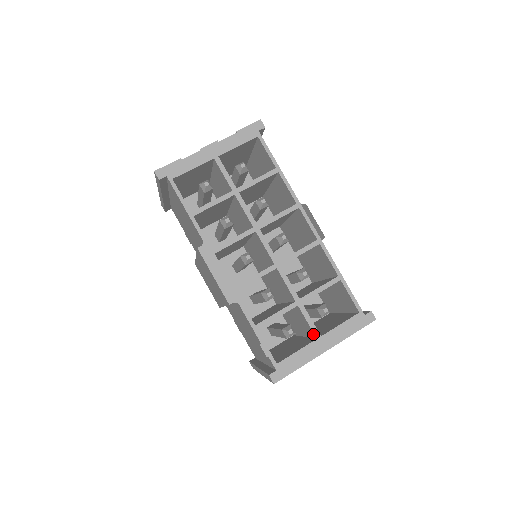
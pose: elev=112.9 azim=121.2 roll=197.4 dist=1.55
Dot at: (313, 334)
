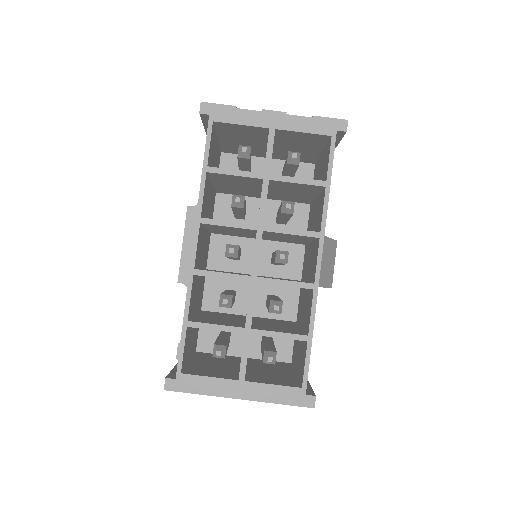
Dot at: (239, 372)
